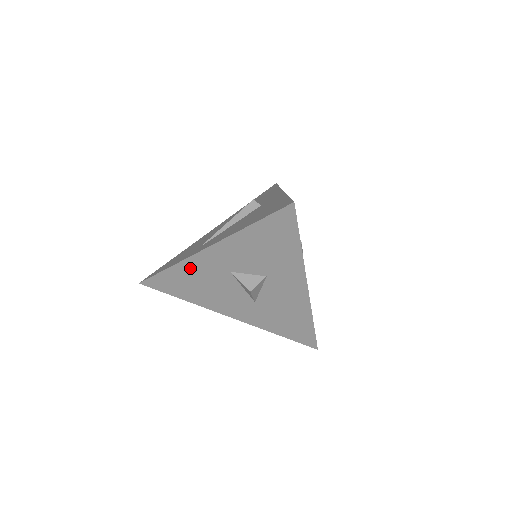
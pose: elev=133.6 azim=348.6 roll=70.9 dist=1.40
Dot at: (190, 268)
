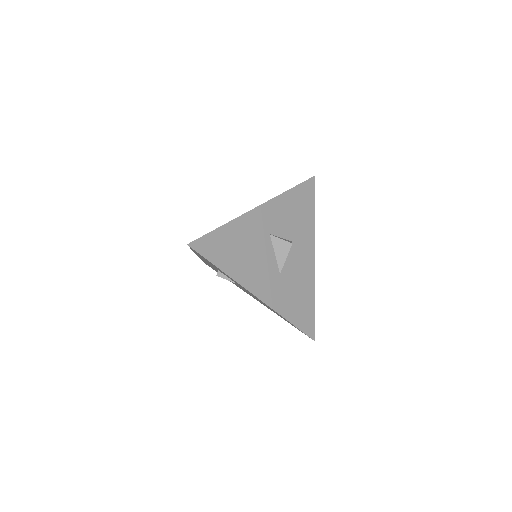
Dot at: (241, 227)
